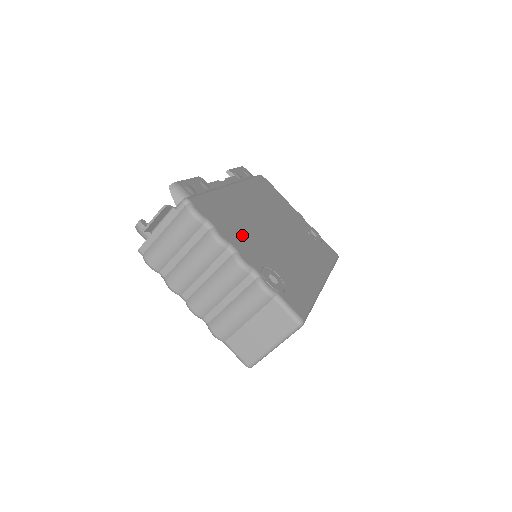
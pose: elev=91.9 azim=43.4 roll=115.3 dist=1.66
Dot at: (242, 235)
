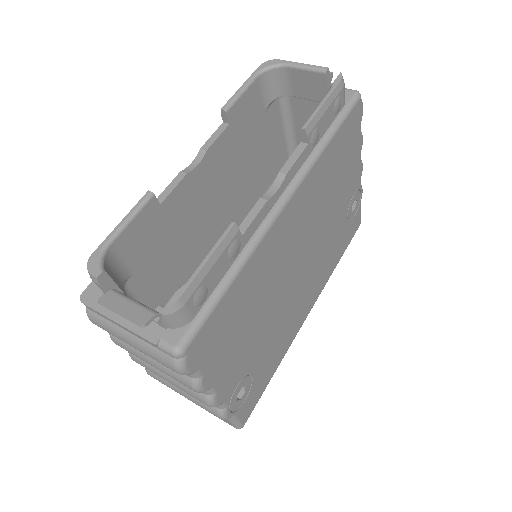
Dot at: (239, 345)
